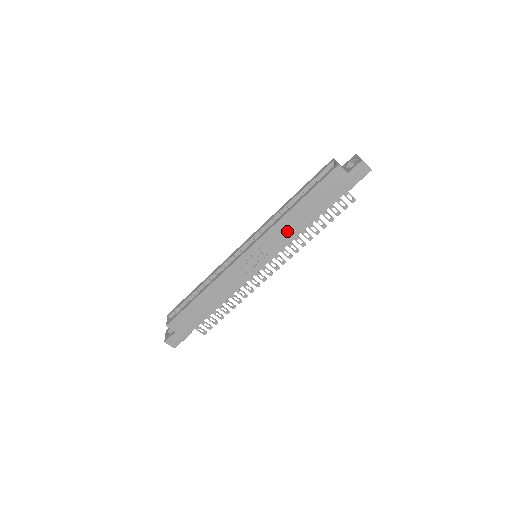
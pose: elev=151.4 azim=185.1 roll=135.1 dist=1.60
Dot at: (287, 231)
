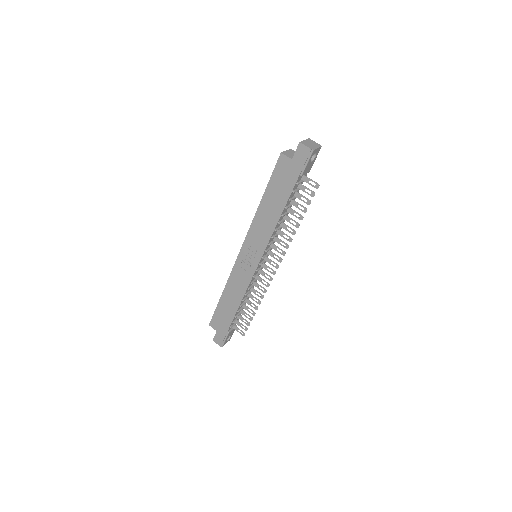
Dot at: (264, 227)
